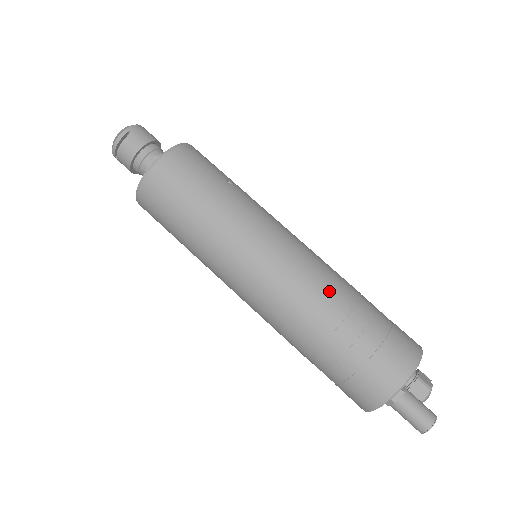
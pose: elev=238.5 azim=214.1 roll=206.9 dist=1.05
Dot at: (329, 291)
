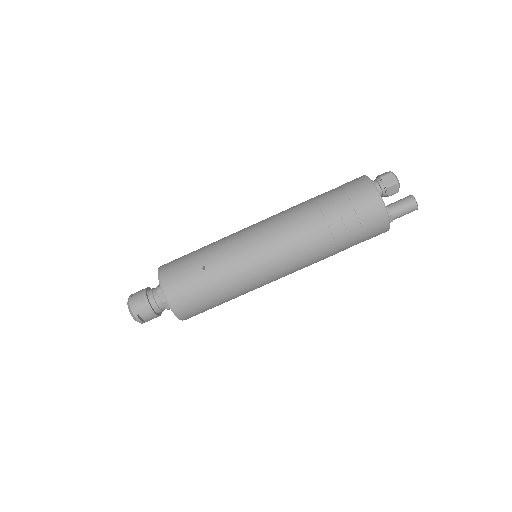
Dot at: (312, 241)
